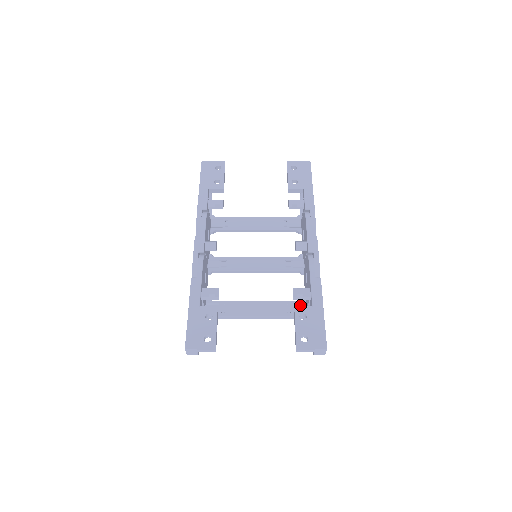
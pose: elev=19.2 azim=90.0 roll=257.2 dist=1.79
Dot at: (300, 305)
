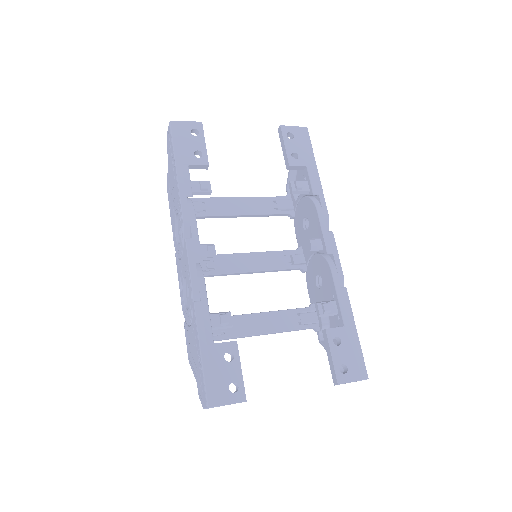
Dot at: (310, 313)
